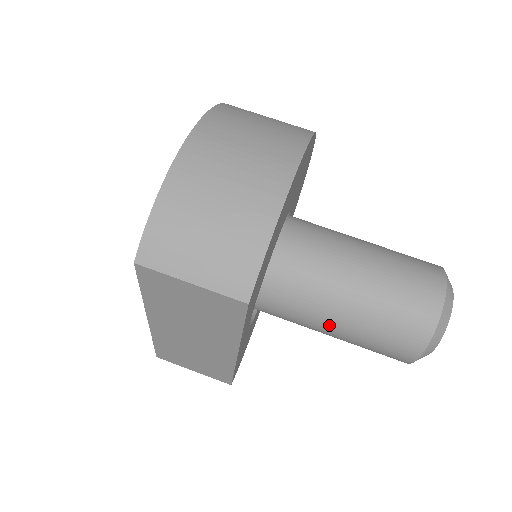
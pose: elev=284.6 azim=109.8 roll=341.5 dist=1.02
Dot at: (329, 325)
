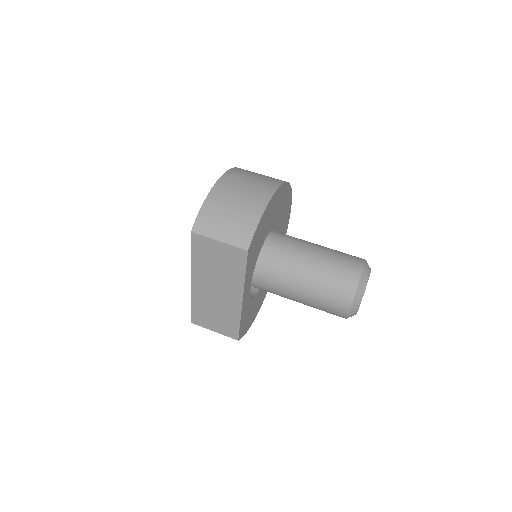
Dot at: (297, 289)
